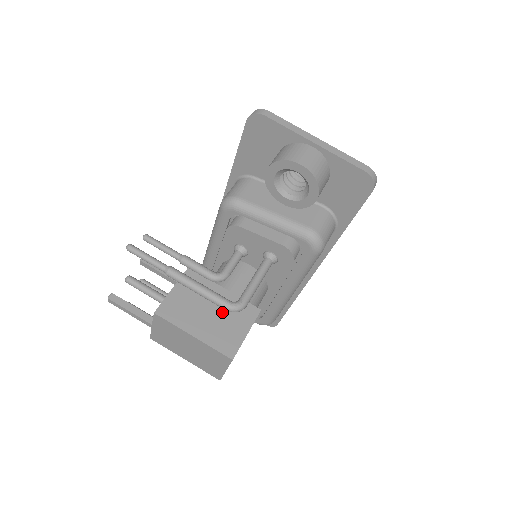
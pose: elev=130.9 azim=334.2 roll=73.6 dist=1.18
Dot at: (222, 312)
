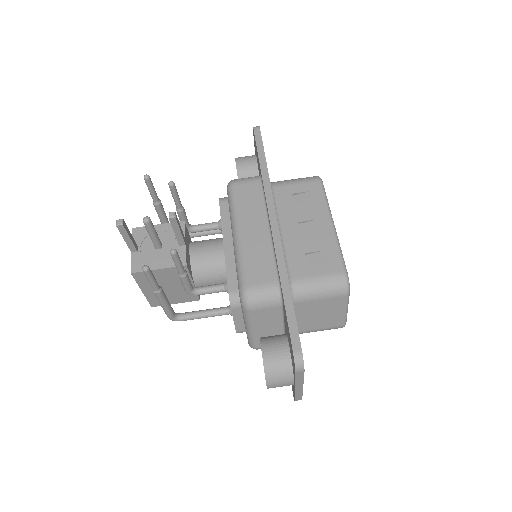
Dot at: (175, 291)
